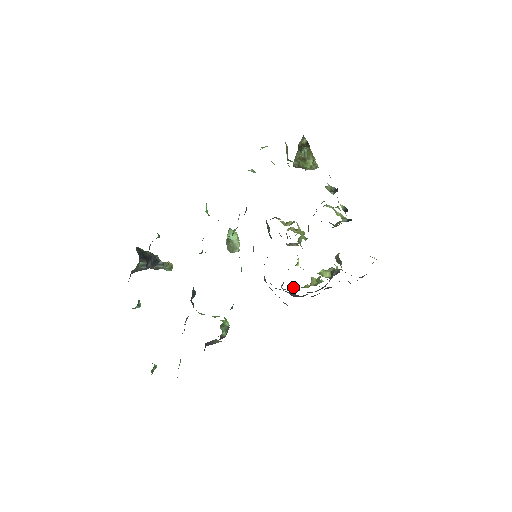
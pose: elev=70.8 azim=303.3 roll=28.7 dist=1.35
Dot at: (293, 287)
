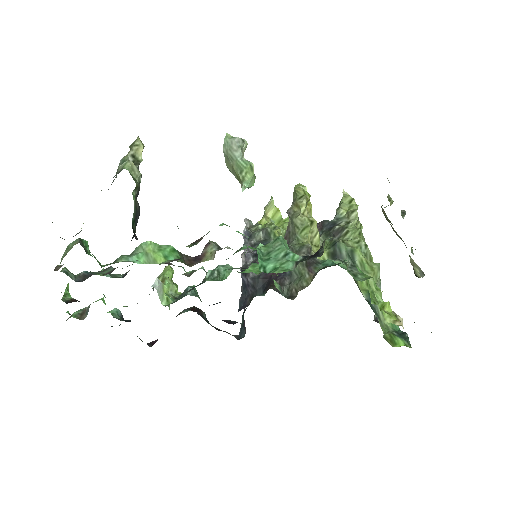
Dot at: (252, 225)
